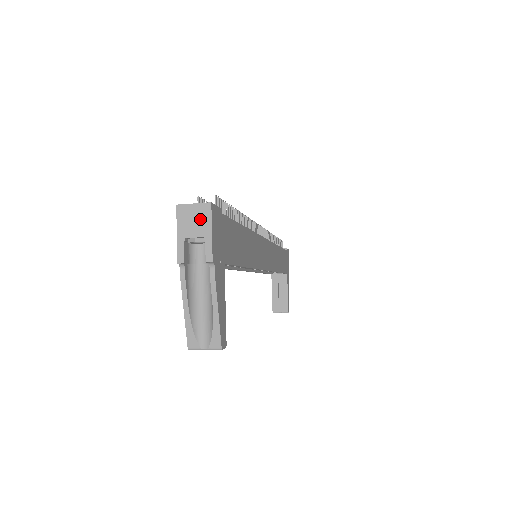
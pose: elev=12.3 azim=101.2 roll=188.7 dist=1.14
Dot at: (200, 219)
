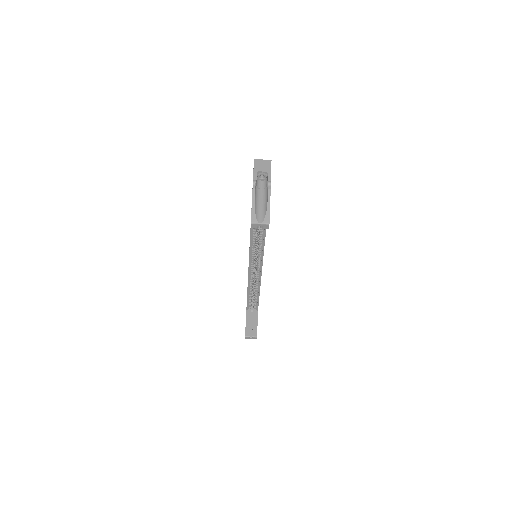
Dot at: (266, 165)
